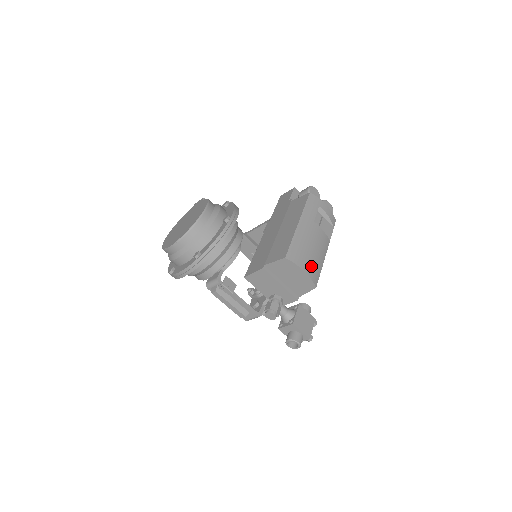
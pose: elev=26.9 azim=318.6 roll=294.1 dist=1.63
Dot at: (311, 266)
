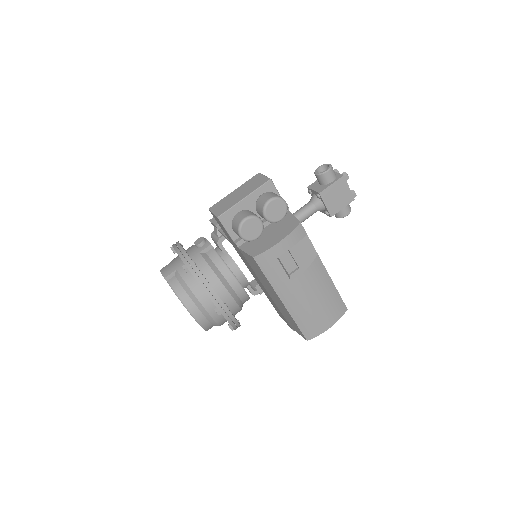
Dot at: (330, 314)
